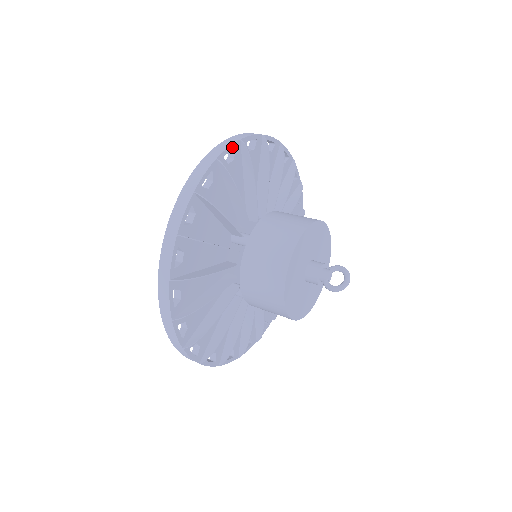
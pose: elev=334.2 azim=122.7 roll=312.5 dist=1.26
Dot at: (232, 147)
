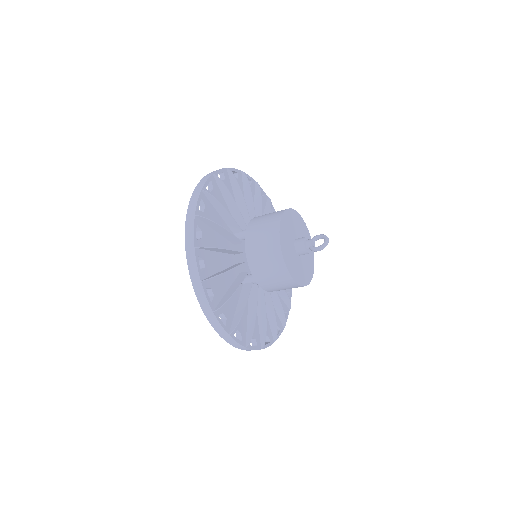
Dot at: (222, 171)
